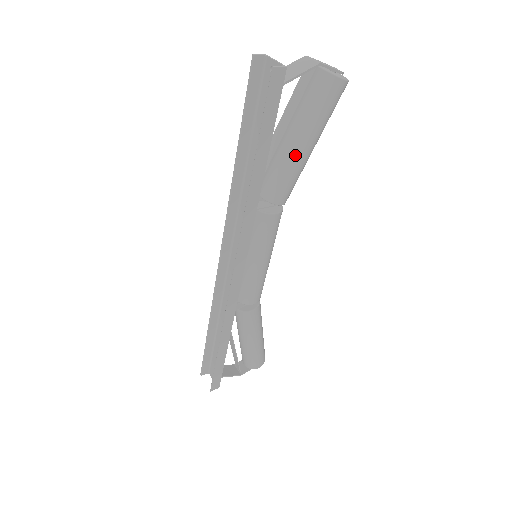
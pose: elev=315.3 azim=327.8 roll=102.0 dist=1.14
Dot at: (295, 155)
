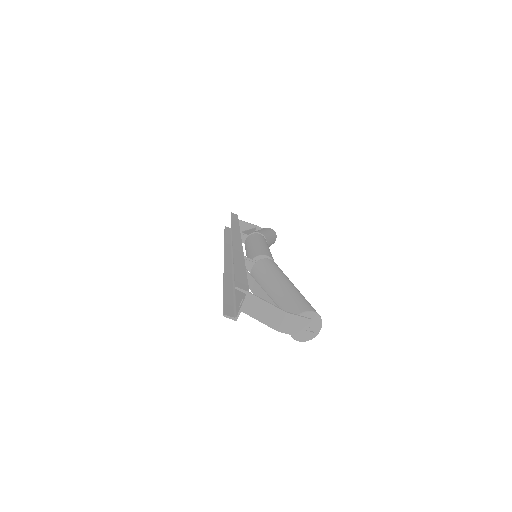
Dot at: occluded
